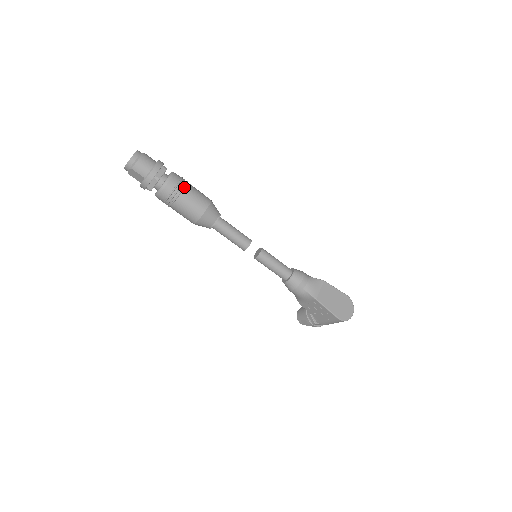
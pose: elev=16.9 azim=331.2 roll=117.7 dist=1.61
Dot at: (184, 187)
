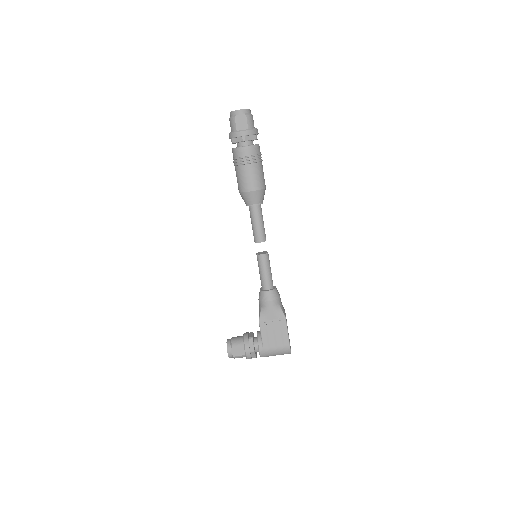
Dot at: (262, 160)
